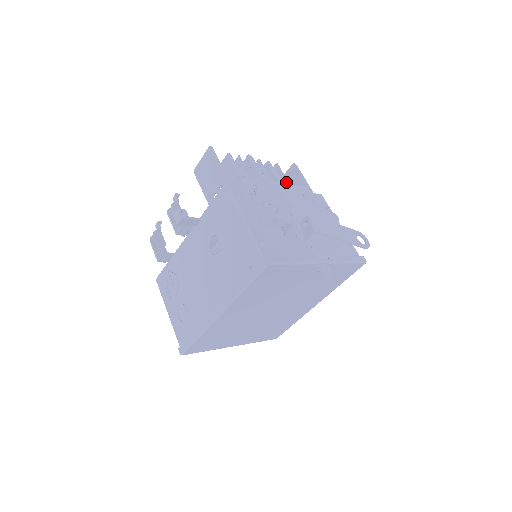
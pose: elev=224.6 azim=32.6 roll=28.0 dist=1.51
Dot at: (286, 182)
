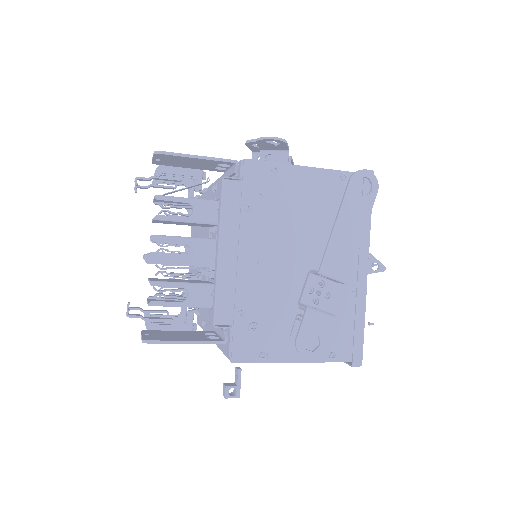
Dot at: (203, 208)
